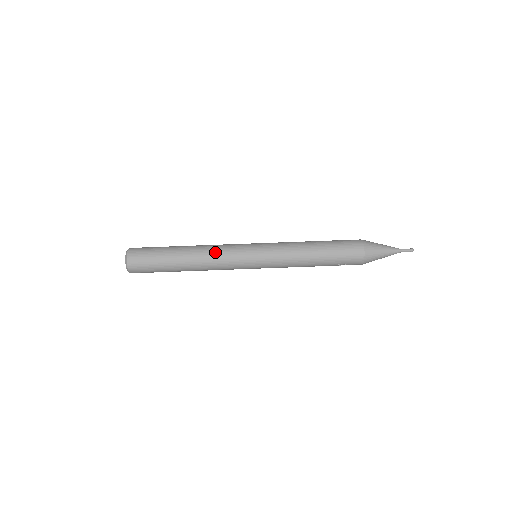
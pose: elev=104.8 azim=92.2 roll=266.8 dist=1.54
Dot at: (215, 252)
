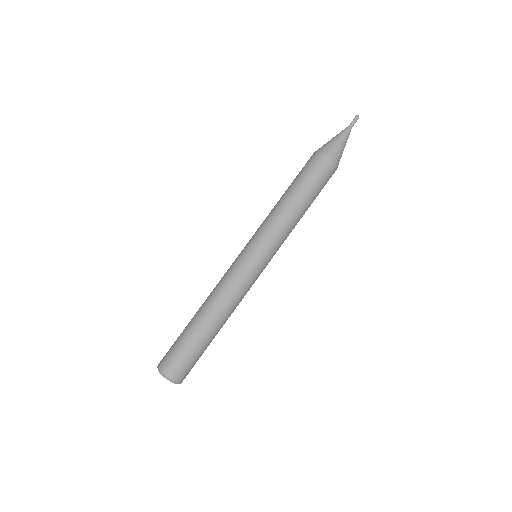
Dot at: (236, 298)
